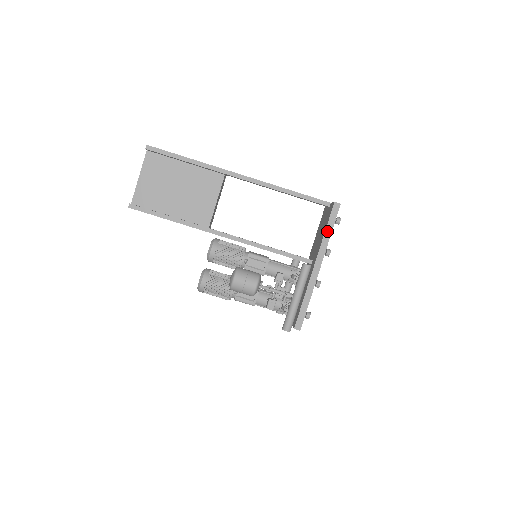
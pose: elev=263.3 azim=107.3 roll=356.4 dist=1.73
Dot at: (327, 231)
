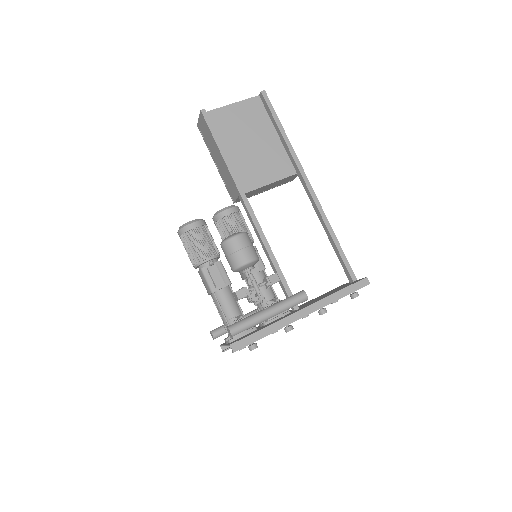
Dot at: (340, 293)
